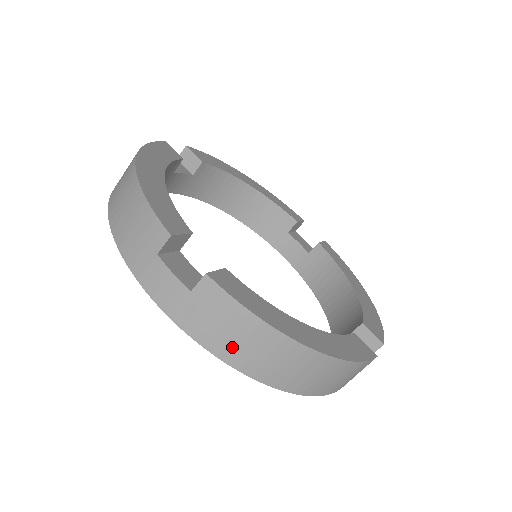
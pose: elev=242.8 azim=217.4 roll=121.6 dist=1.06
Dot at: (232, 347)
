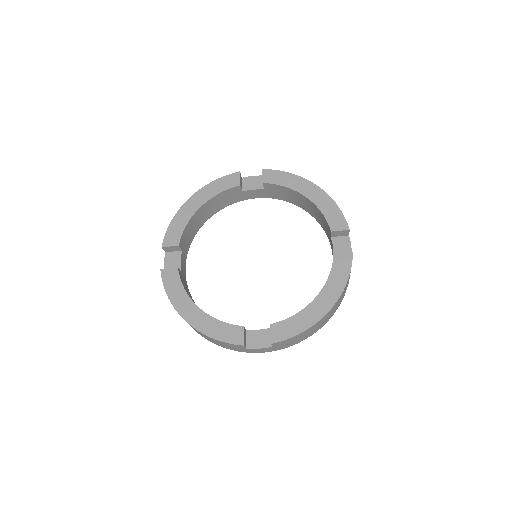
Dot at: occluded
